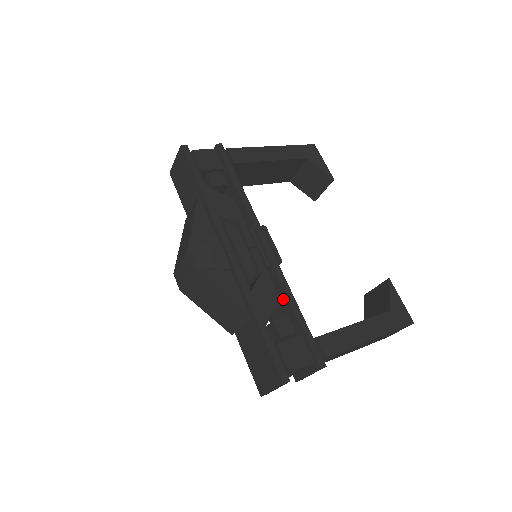
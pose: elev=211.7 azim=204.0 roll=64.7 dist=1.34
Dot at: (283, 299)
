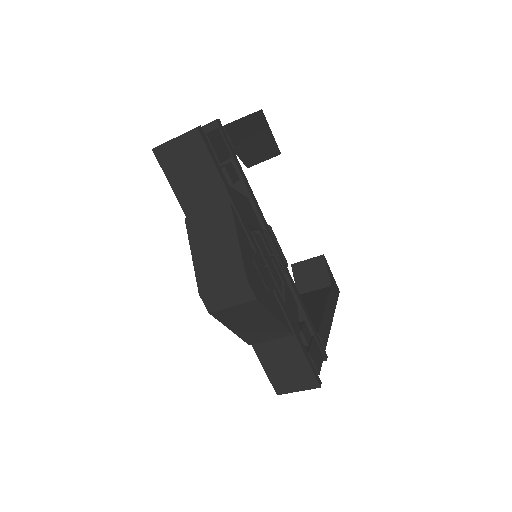
Dot at: occluded
